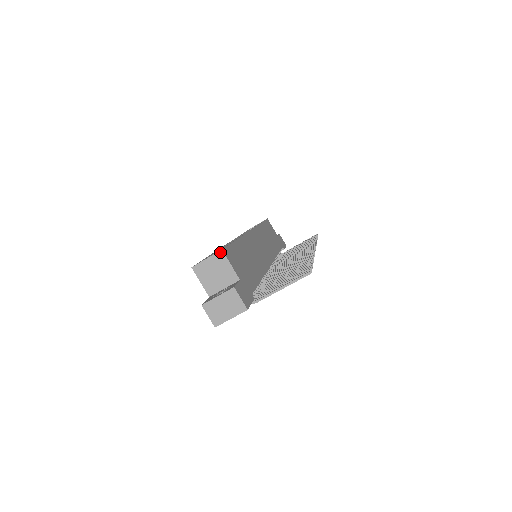
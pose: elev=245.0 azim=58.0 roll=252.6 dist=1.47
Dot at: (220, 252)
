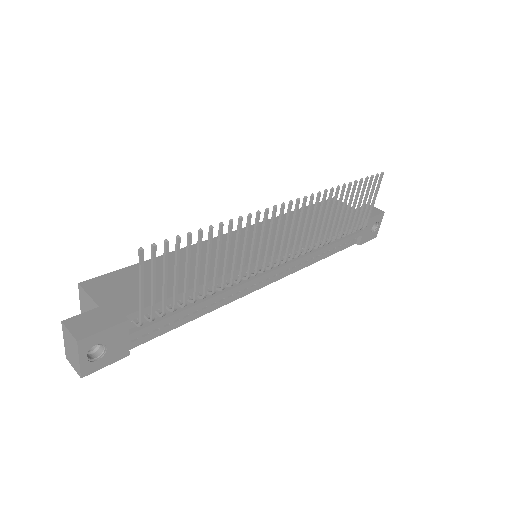
Dot at: (79, 287)
